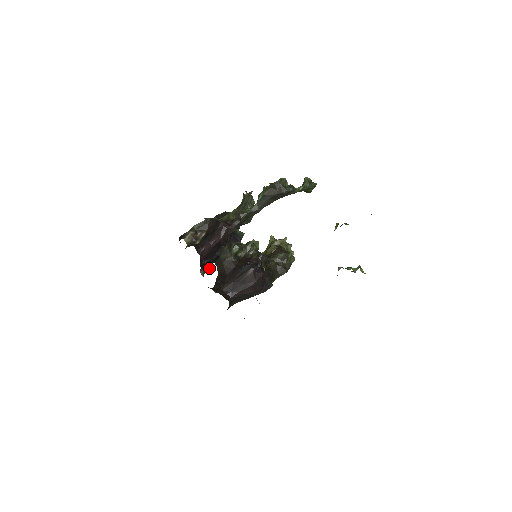
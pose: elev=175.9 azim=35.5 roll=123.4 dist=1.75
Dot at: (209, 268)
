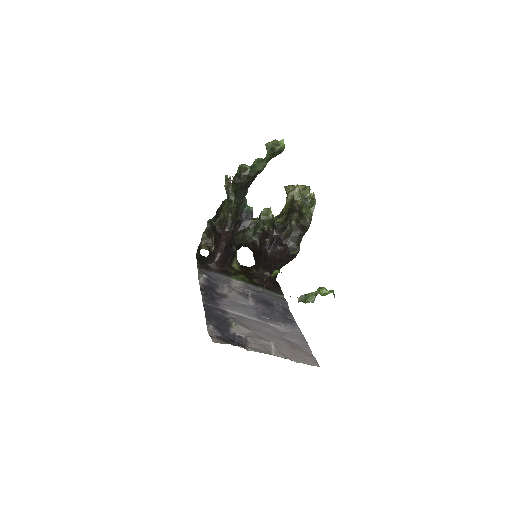
Dot at: (227, 277)
